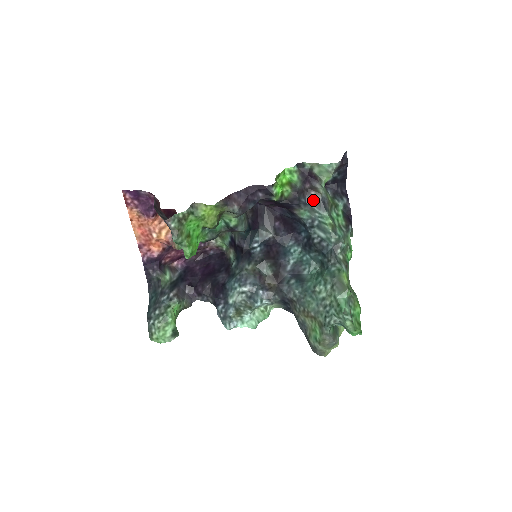
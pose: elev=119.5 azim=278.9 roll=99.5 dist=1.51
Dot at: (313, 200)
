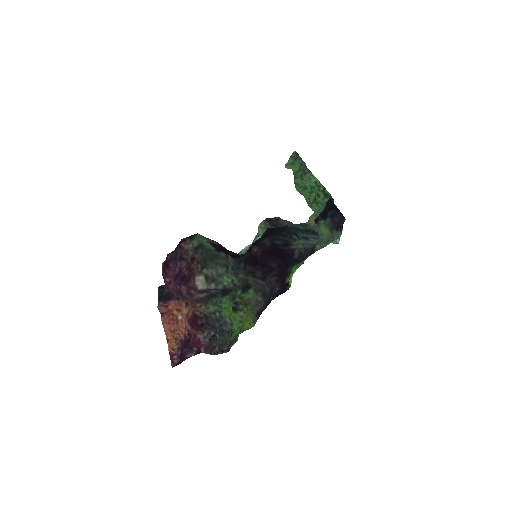
Dot at: occluded
